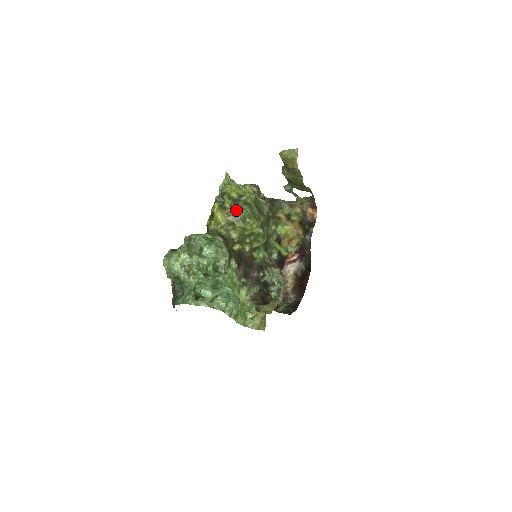
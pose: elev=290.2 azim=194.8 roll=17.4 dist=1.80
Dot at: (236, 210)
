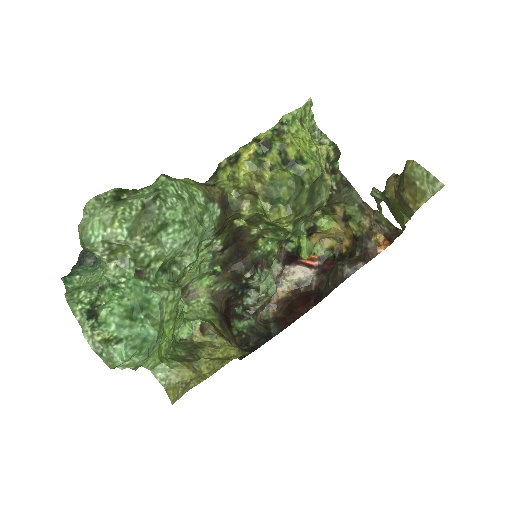
Dot at: (275, 180)
